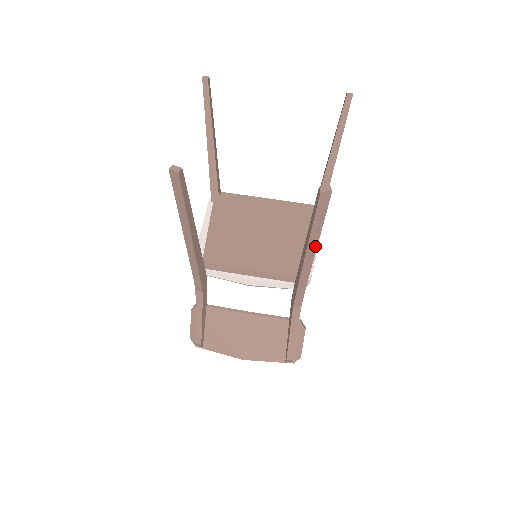
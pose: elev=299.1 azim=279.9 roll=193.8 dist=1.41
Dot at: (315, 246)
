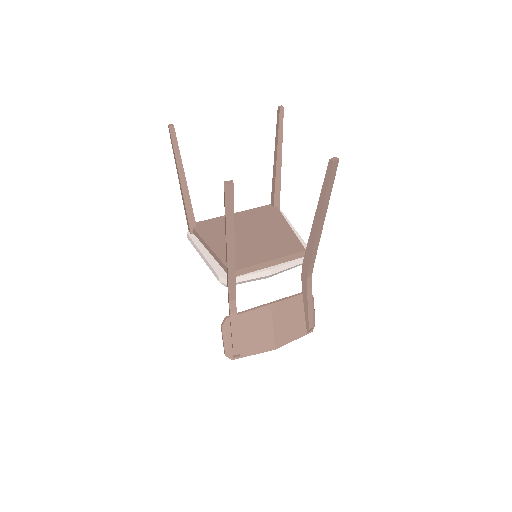
Dot at: (326, 211)
